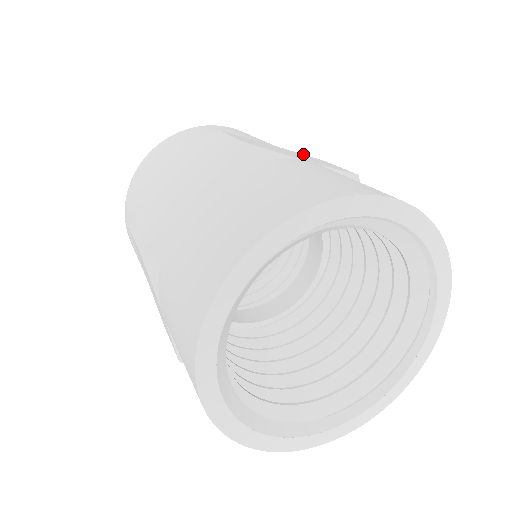
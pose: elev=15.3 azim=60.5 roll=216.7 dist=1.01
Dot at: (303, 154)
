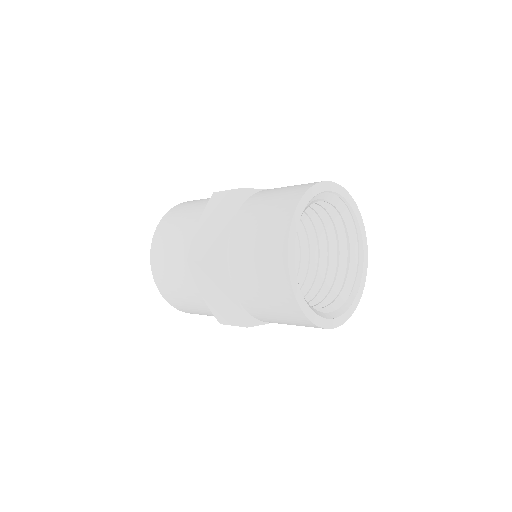
Dot at: occluded
